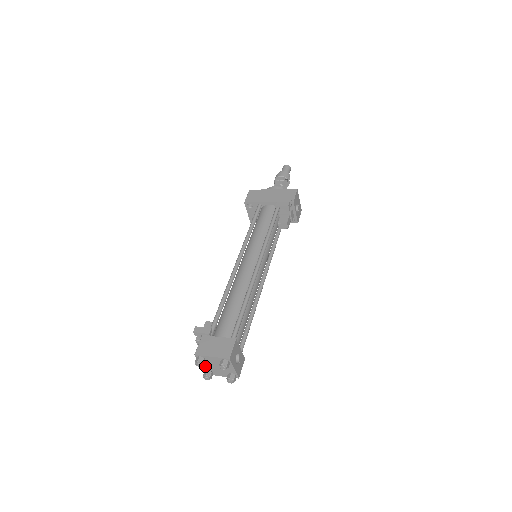
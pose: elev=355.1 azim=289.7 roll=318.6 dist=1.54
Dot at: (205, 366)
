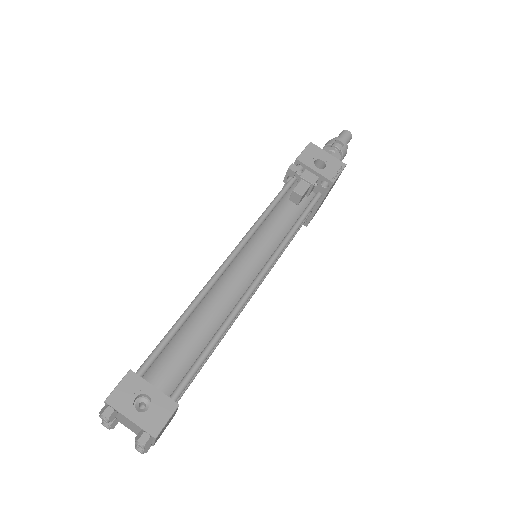
Dot at: (132, 430)
